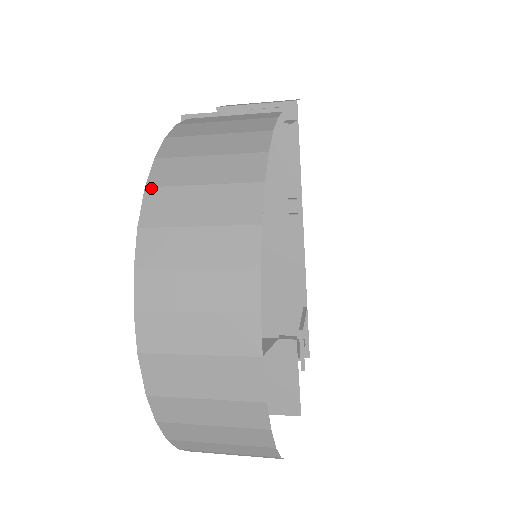
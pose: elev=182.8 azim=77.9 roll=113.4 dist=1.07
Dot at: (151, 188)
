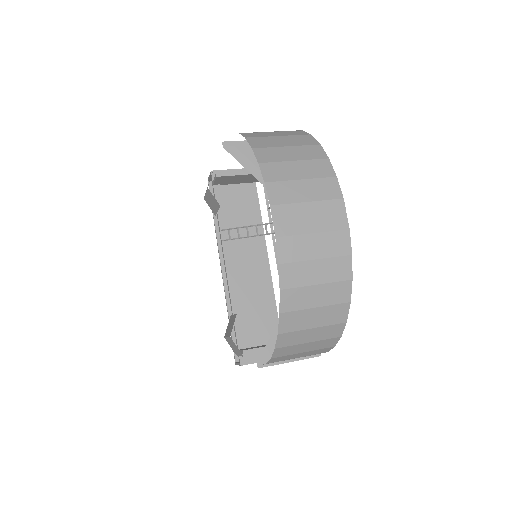
Dot at: (249, 138)
